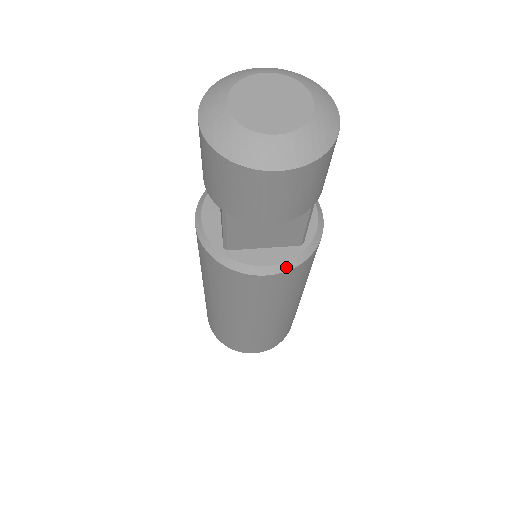
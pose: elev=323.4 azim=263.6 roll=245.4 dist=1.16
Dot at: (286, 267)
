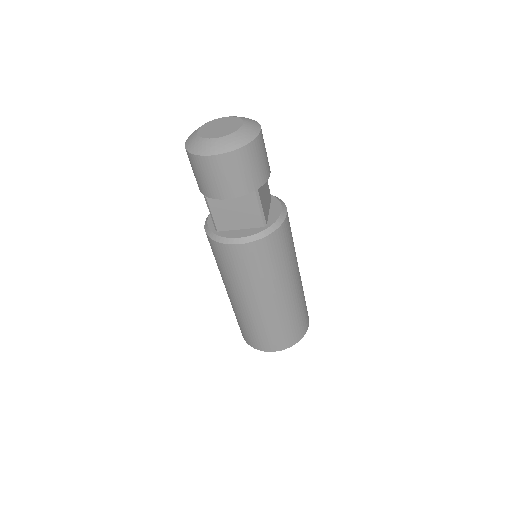
Dot at: (252, 239)
